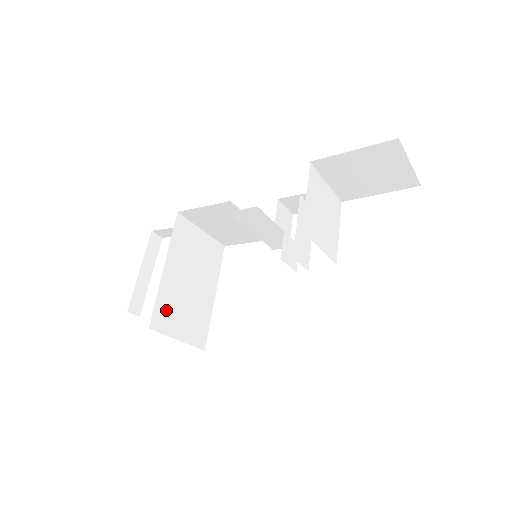
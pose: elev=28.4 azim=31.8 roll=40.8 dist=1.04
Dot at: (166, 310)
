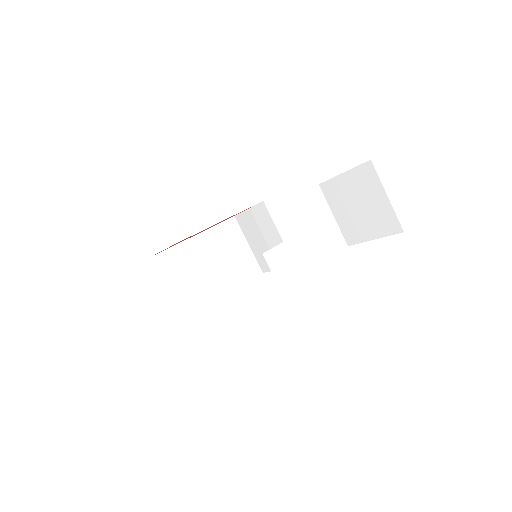
Dot at: (174, 260)
